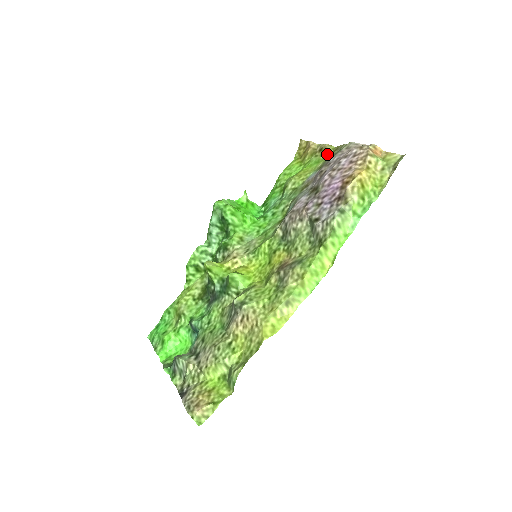
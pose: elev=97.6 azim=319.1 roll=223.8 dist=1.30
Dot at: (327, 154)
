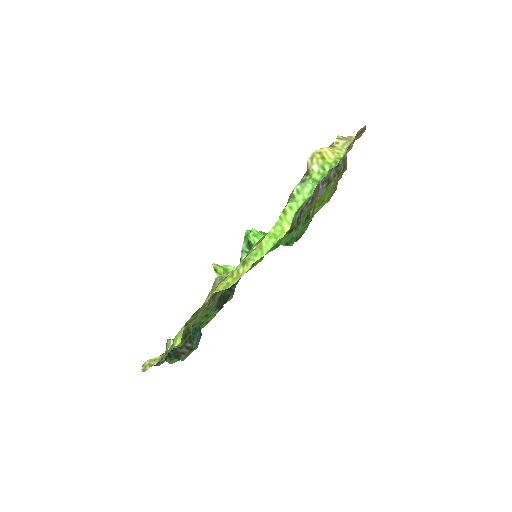
Dot at: (340, 176)
